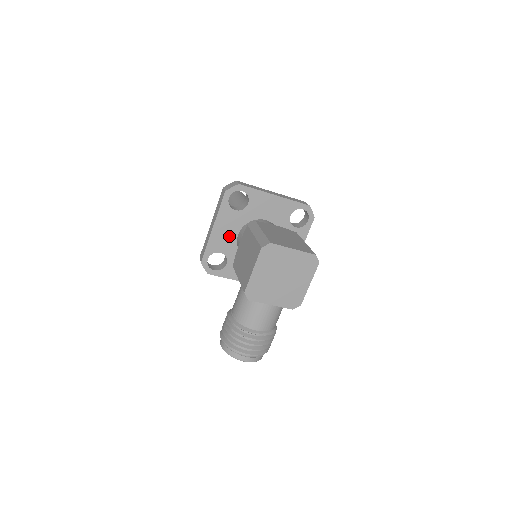
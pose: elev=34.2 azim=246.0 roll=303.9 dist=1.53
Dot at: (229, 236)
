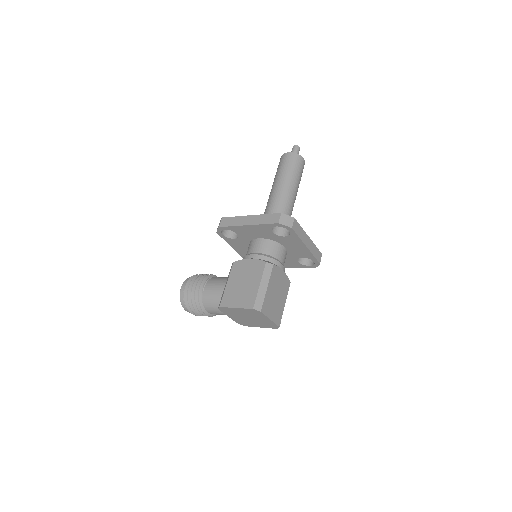
Dot at: (253, 234)
